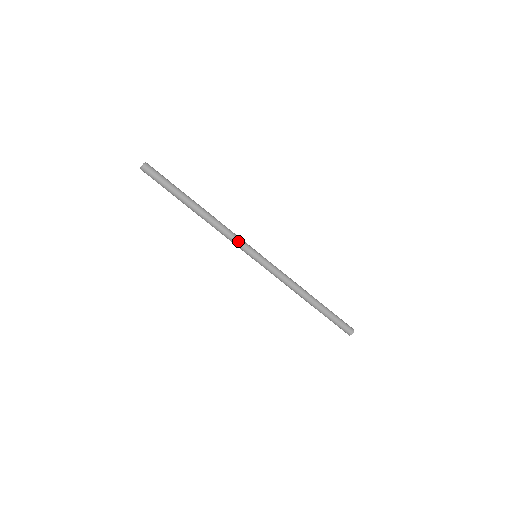
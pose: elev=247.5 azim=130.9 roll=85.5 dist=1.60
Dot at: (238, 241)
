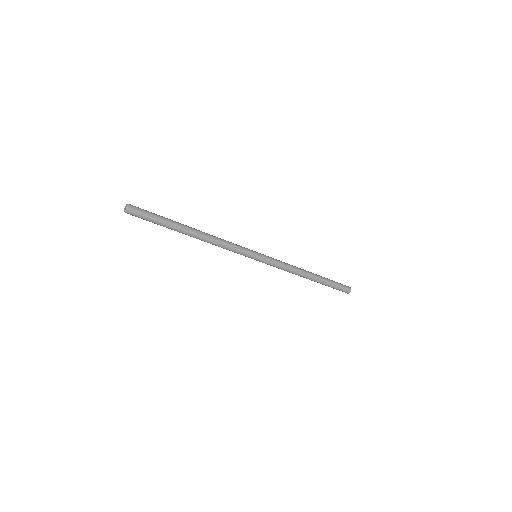
Dot at: (235, 252)
